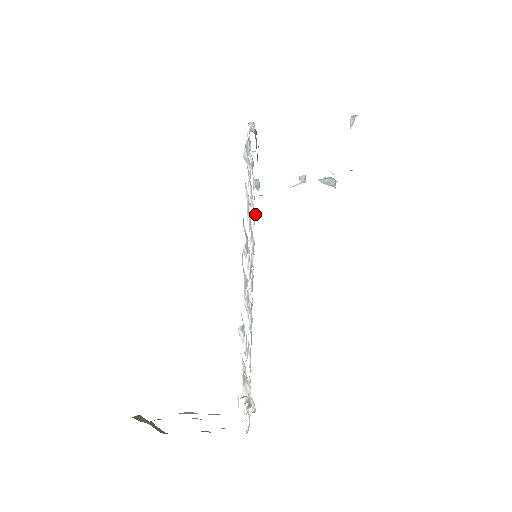
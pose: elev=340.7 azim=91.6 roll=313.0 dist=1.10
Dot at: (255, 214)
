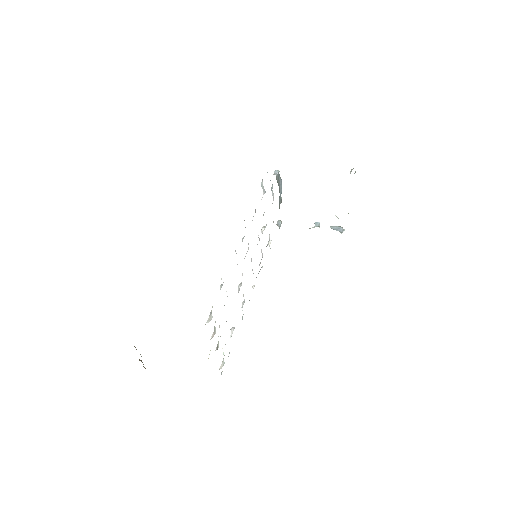
Dot at: occluded
